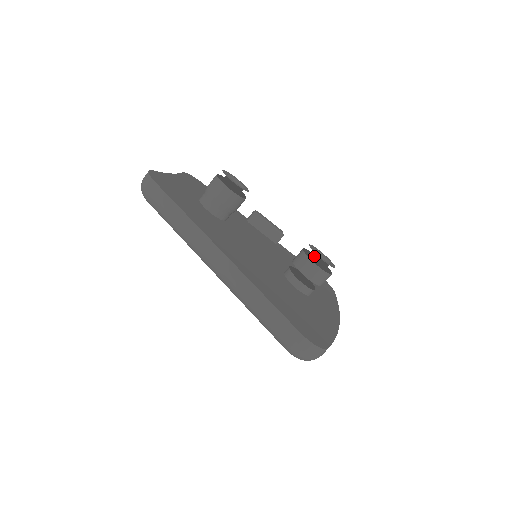
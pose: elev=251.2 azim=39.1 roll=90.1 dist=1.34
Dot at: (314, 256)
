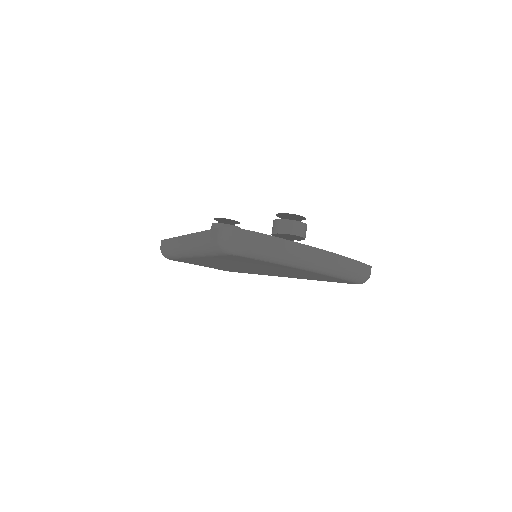
Dot at: occluded
